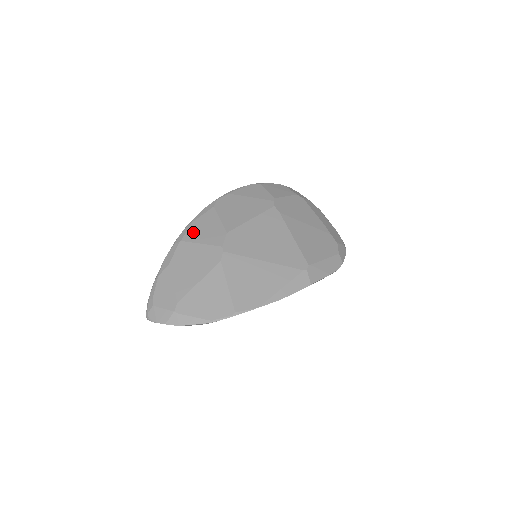
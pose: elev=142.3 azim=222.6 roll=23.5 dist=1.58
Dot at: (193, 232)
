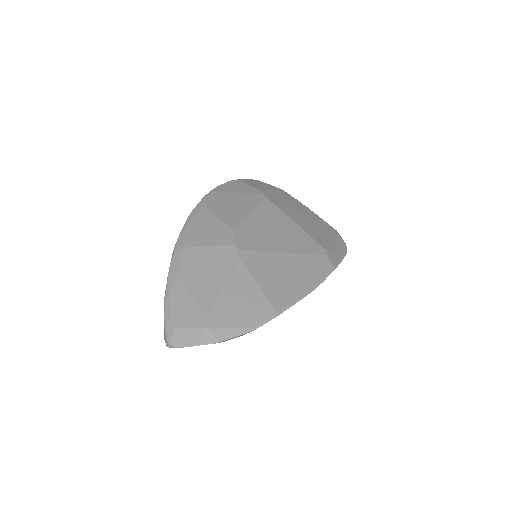
Dot at: (192, 236)
